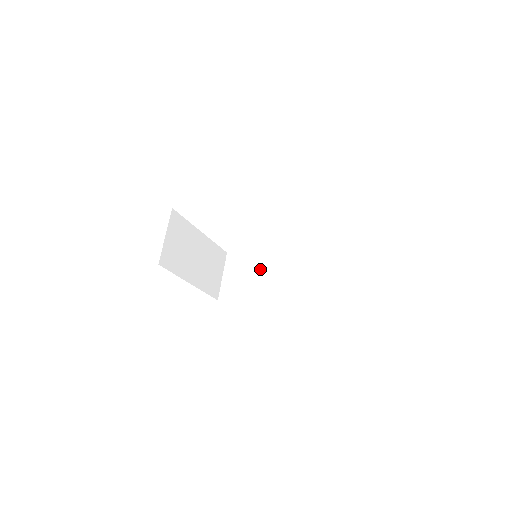
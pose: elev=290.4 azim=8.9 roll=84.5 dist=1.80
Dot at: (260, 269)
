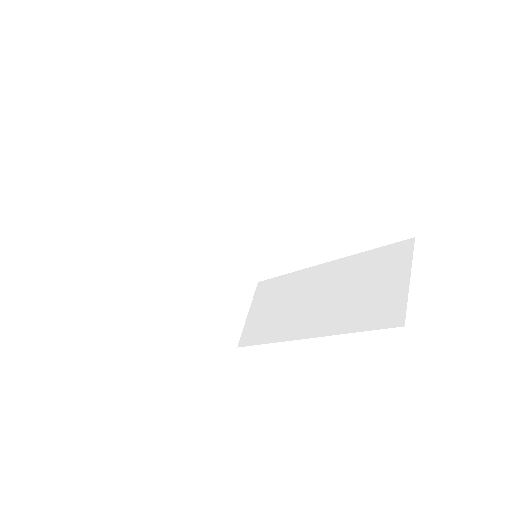
Dot at: (292, 295)
